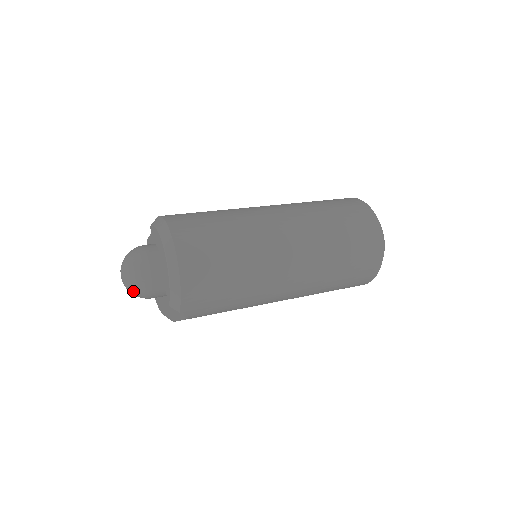
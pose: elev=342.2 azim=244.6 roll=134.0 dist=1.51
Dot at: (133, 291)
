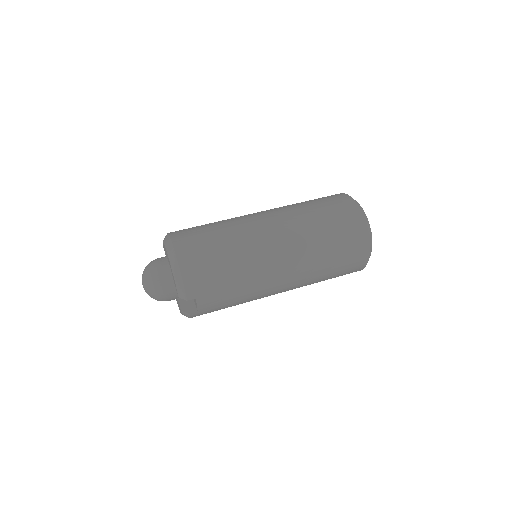
Dot at: (151, 294)
